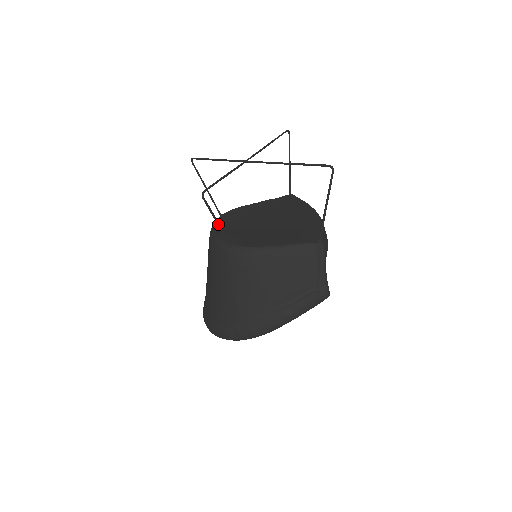
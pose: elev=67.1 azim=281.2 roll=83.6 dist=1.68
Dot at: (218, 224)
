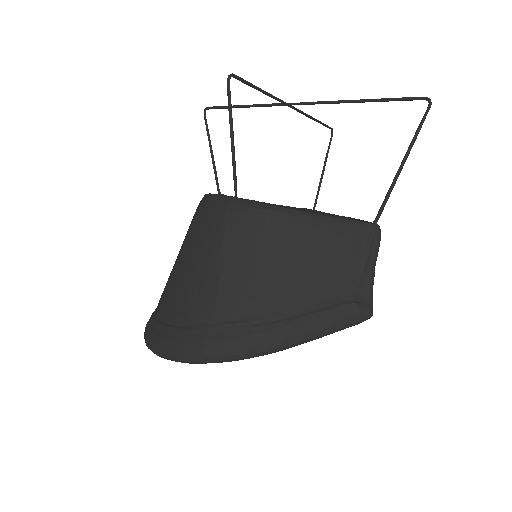
Dot at: (232, 145)
